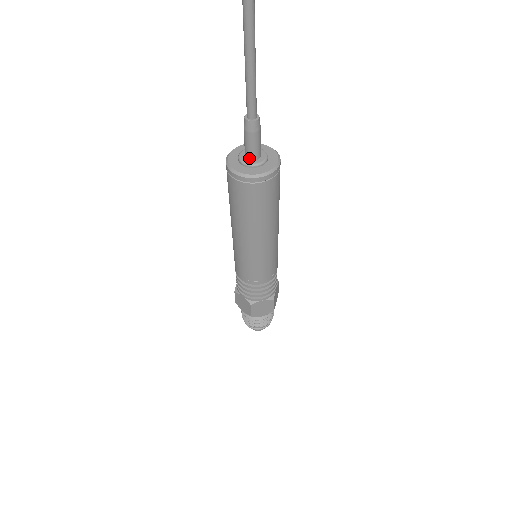
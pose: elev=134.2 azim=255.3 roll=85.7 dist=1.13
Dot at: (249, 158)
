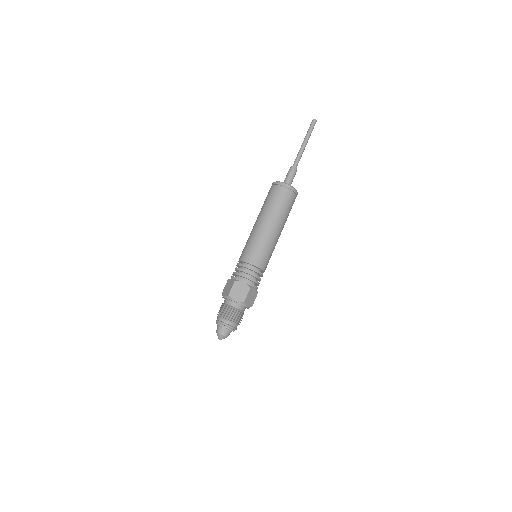
Dot at: occluded
